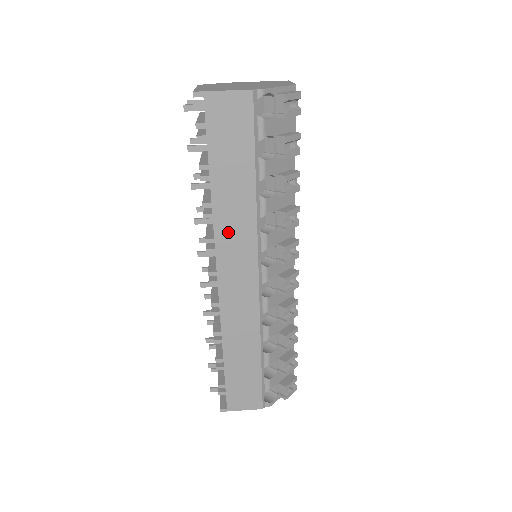
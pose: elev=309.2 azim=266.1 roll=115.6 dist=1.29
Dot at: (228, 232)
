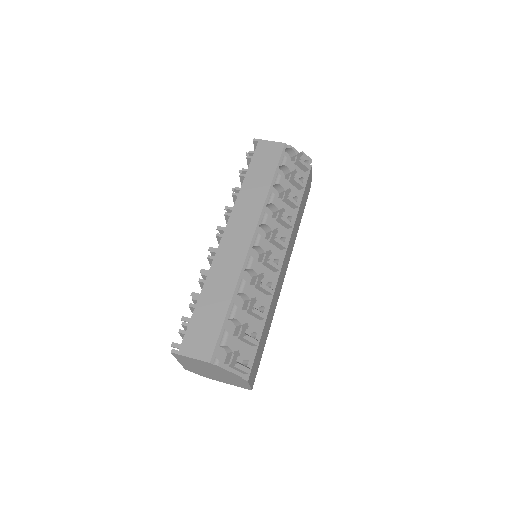
Dot at: (244, 206)
